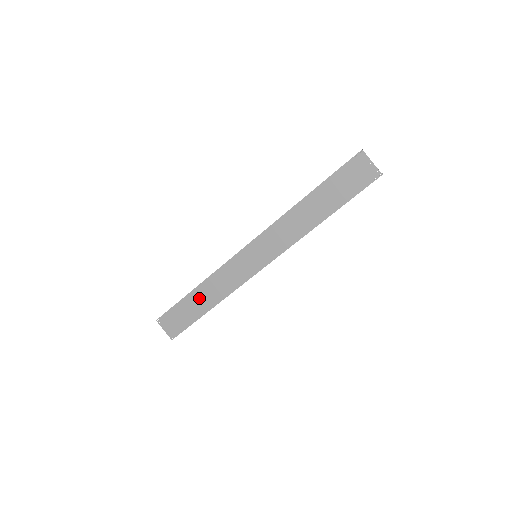
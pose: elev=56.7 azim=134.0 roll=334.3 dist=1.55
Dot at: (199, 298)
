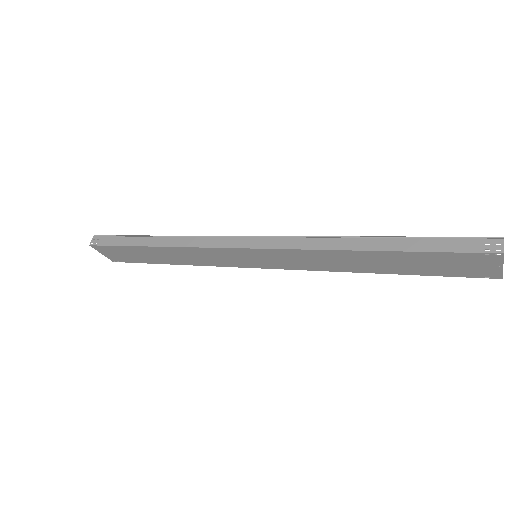
Dot at: (158, 254)
